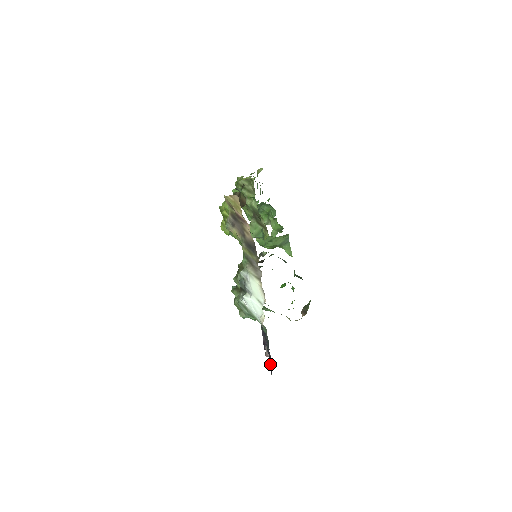
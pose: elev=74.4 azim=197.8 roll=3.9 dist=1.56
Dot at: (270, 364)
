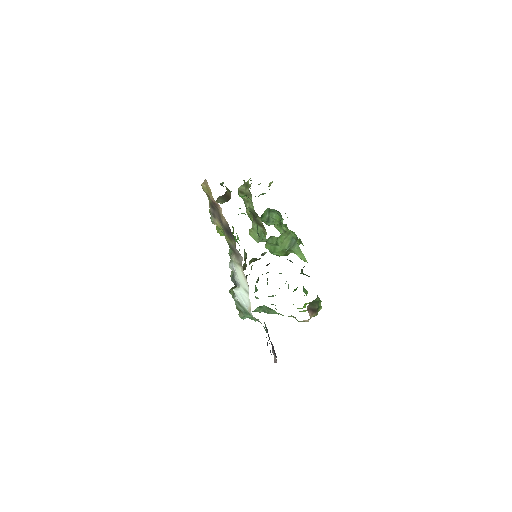
Dot at: occluded
